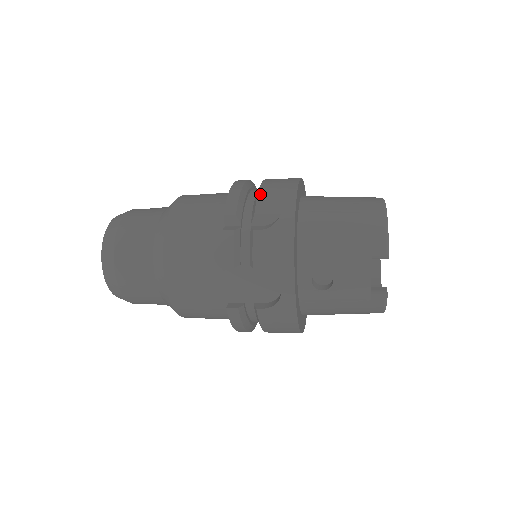
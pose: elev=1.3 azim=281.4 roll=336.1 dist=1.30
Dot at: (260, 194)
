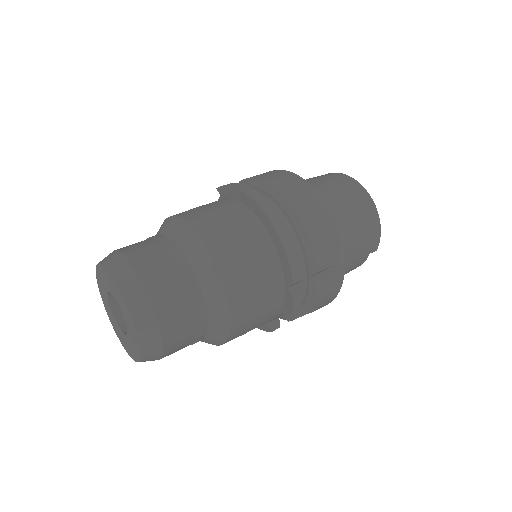
Dot at: (314, 246)
